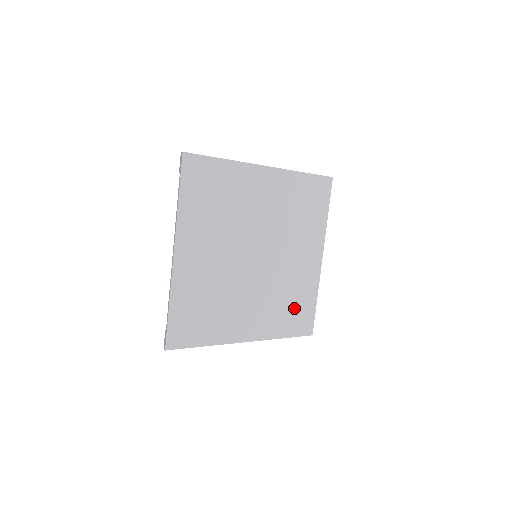
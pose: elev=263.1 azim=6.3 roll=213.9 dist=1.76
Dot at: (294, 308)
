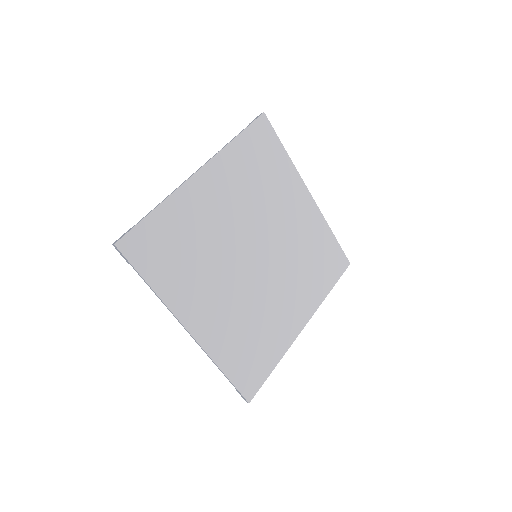
Dot at: (252, 349)
